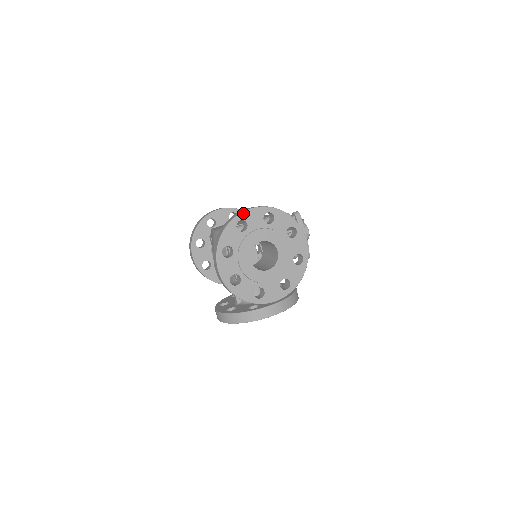
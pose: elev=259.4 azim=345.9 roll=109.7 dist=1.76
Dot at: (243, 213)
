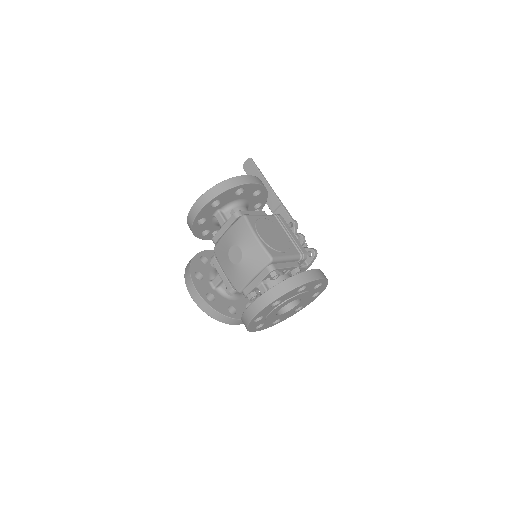
Dot at: (312, 281)
